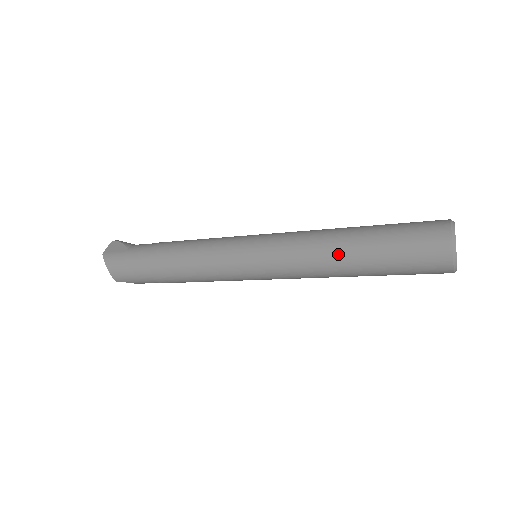
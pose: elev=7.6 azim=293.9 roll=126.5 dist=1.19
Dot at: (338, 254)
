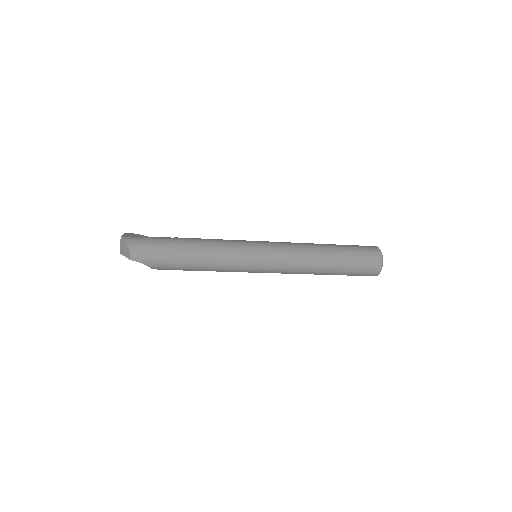
Dot at: (321, 252)
